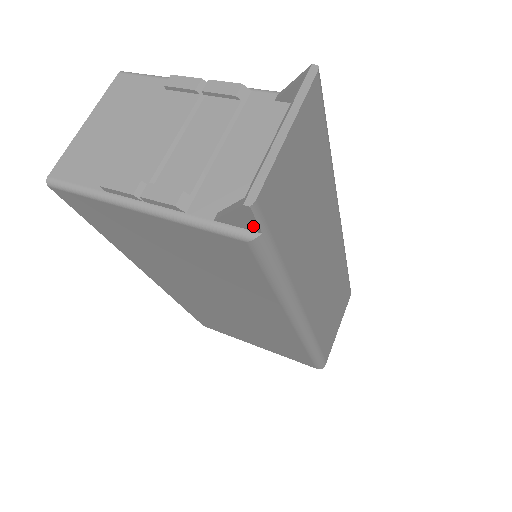
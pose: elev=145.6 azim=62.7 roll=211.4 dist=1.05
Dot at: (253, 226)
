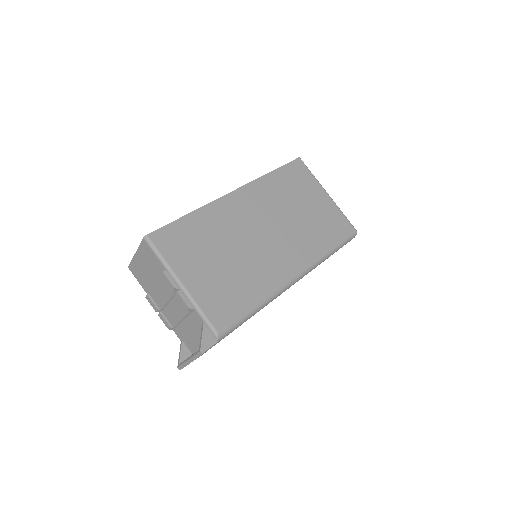
Dot at: occluded
